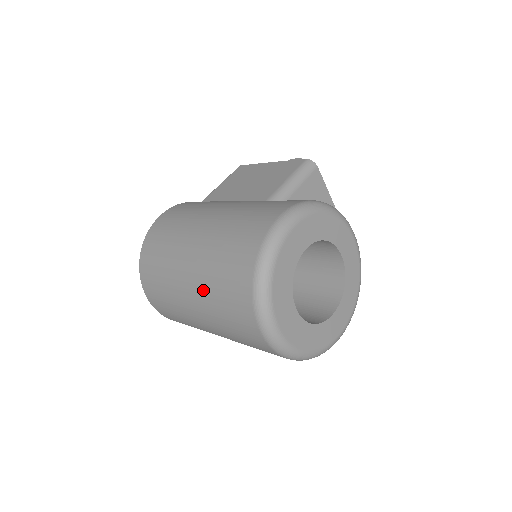
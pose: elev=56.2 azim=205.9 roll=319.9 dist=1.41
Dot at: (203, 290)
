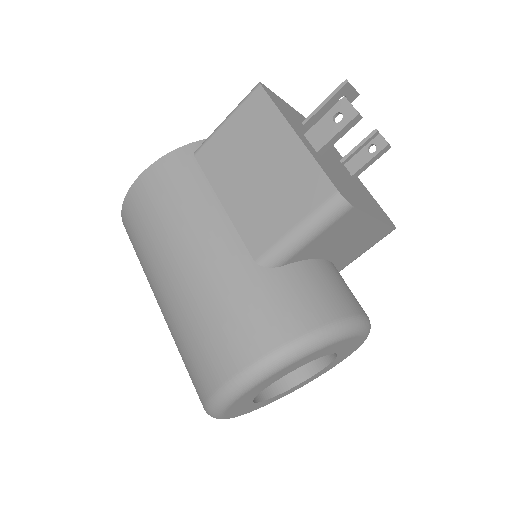
Dot at: occluded
